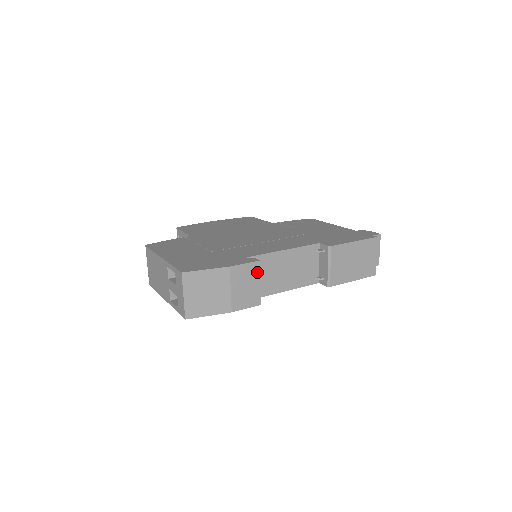
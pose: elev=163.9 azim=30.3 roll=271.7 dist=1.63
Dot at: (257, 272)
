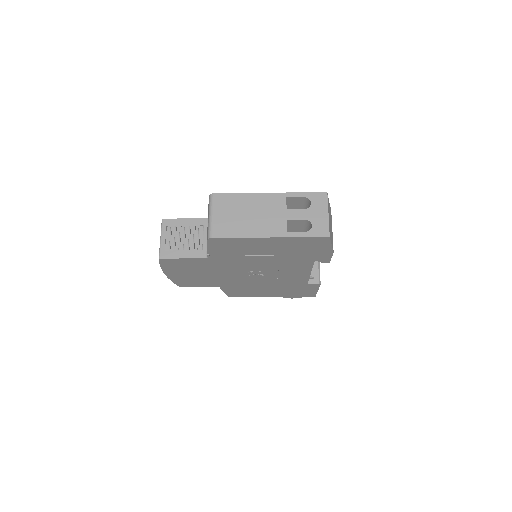
Dot at: occluded
